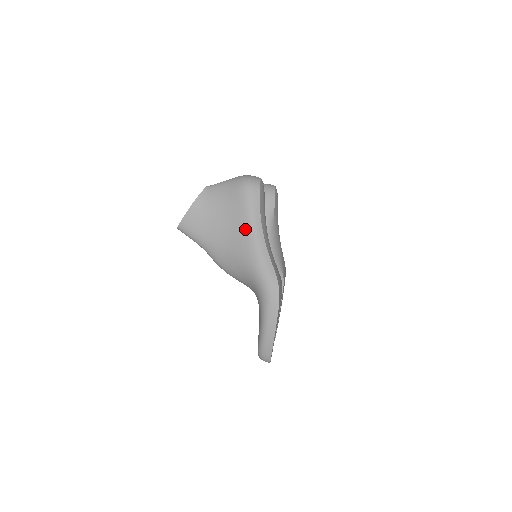
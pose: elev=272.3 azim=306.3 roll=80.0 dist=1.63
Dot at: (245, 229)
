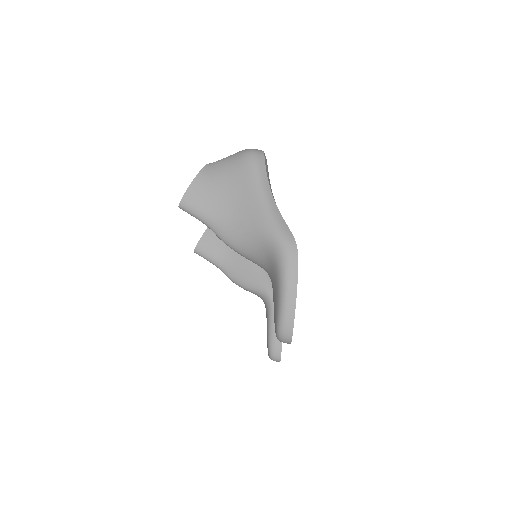
Dot at: (253, 192)
